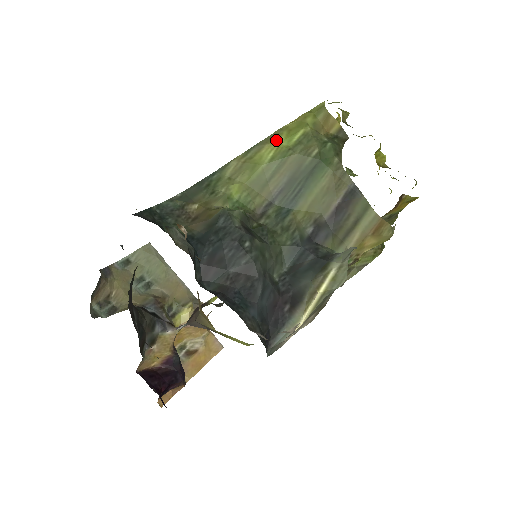
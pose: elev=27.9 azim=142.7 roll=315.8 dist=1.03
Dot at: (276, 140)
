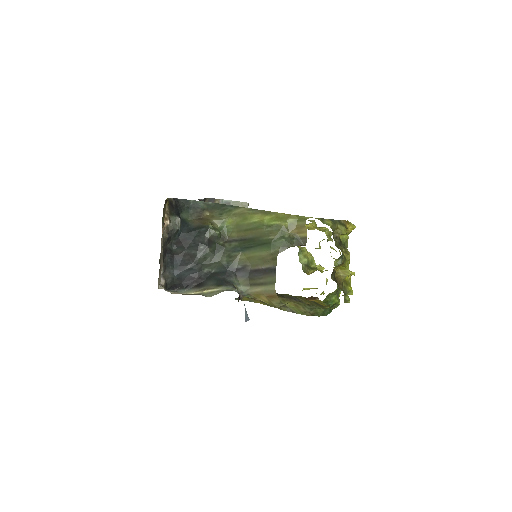
Dot at: (266, 216)
